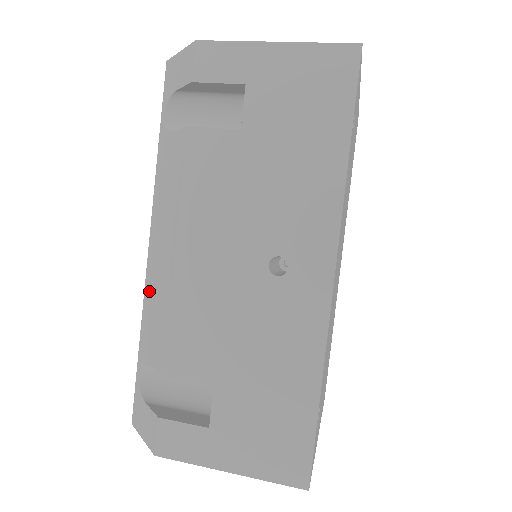
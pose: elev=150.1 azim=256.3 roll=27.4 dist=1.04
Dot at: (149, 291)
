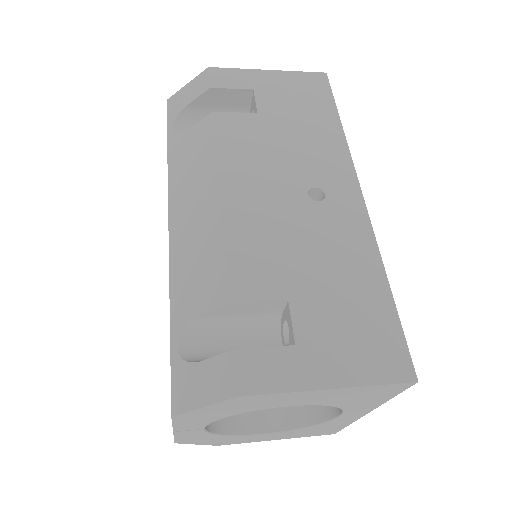
Dot at: (180, 256)
